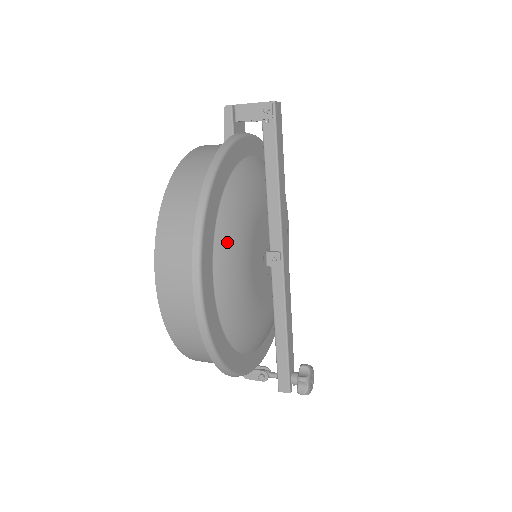
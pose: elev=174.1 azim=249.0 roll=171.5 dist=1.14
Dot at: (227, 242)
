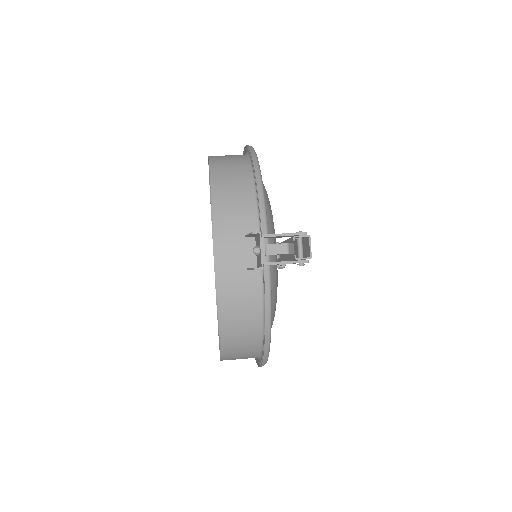
Dot at: occluded
